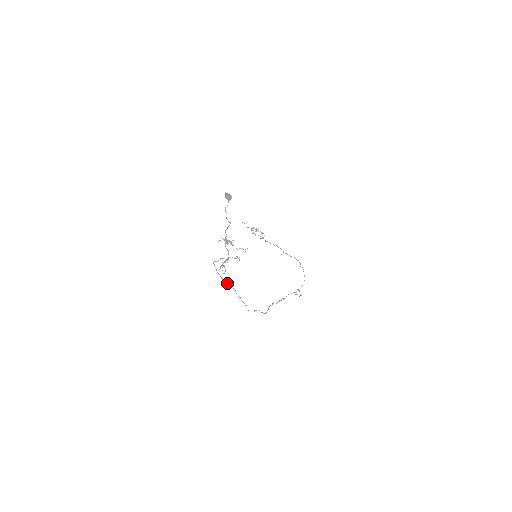
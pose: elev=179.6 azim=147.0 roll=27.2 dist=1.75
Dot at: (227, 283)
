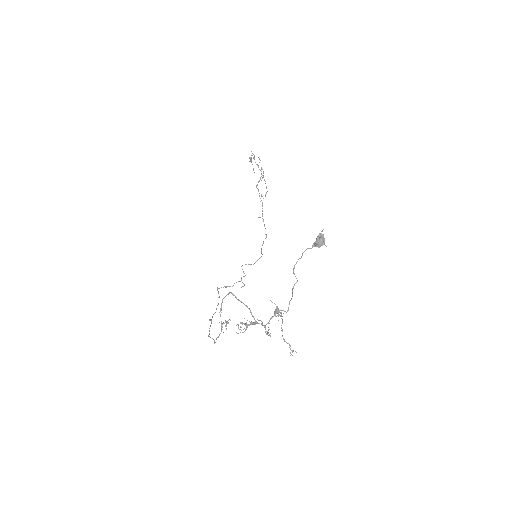
Dot at: occluded
